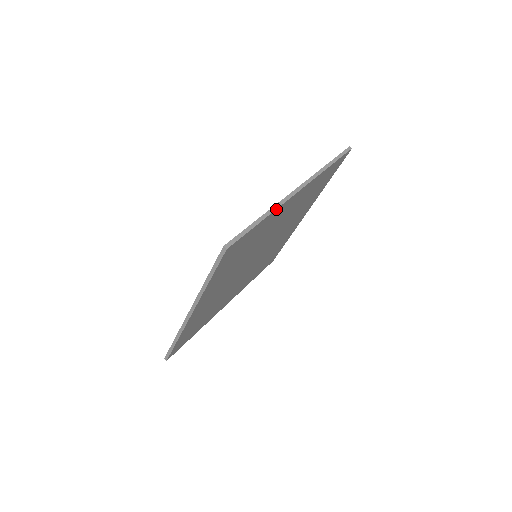
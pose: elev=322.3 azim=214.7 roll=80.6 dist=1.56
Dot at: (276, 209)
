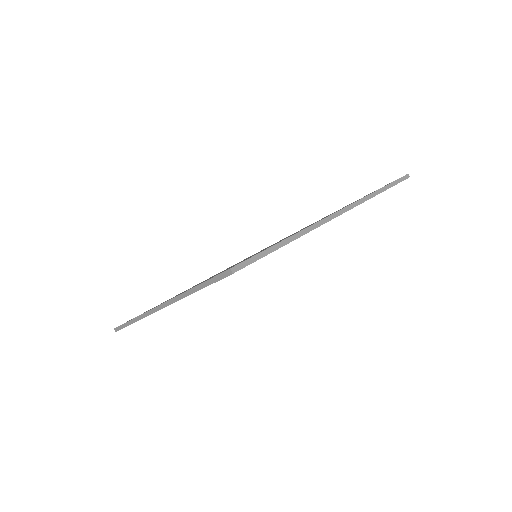
Dot at: (306, 233)
